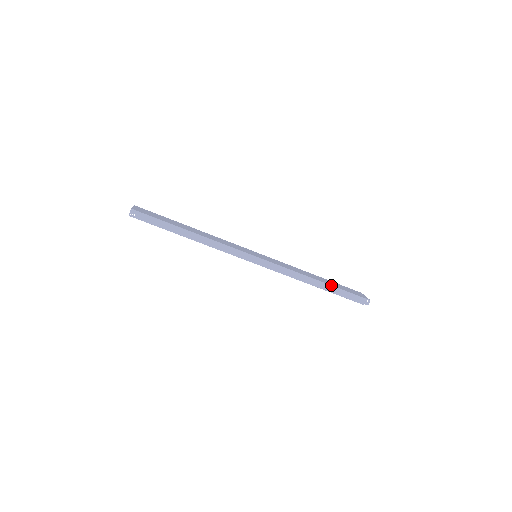
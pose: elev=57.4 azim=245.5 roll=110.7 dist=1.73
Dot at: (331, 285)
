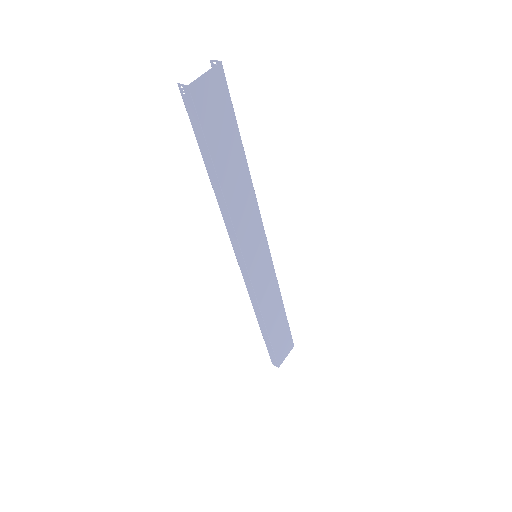
Dot at: (269, 337)
